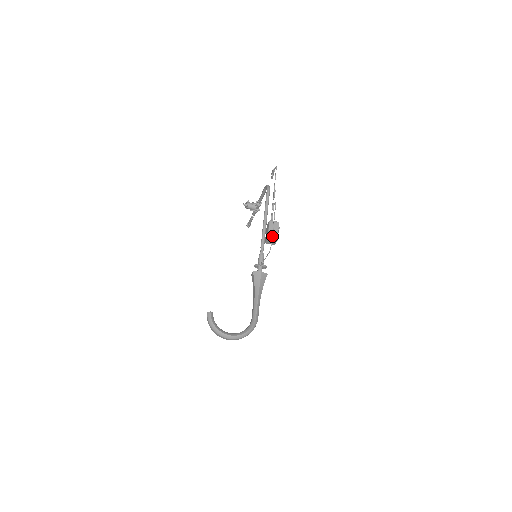
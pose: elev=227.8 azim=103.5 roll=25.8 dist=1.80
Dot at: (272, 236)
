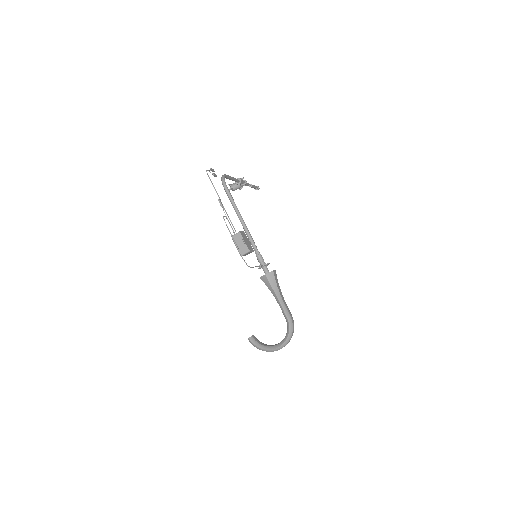
Dot at: occluded
